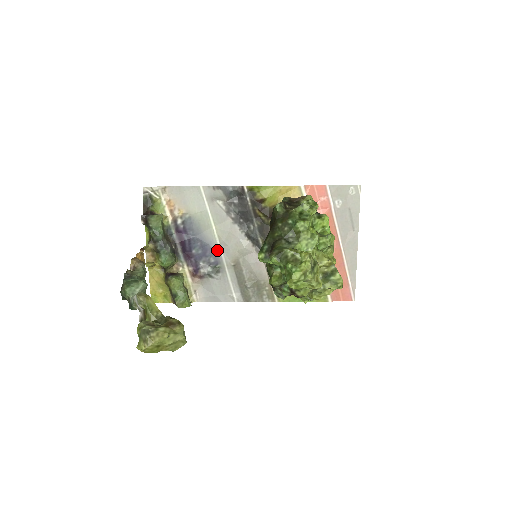
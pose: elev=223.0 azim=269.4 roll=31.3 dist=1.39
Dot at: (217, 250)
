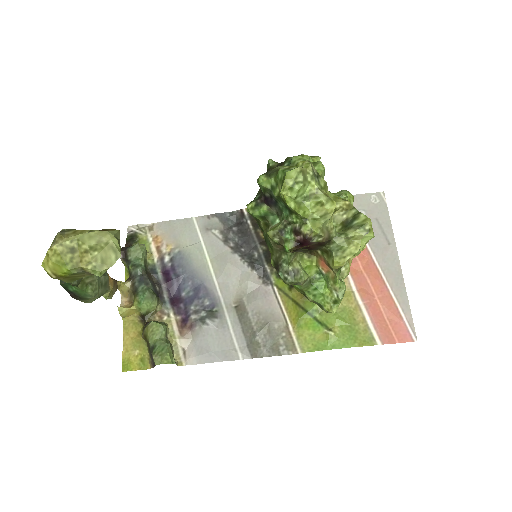
Dot at: (213, 289)
